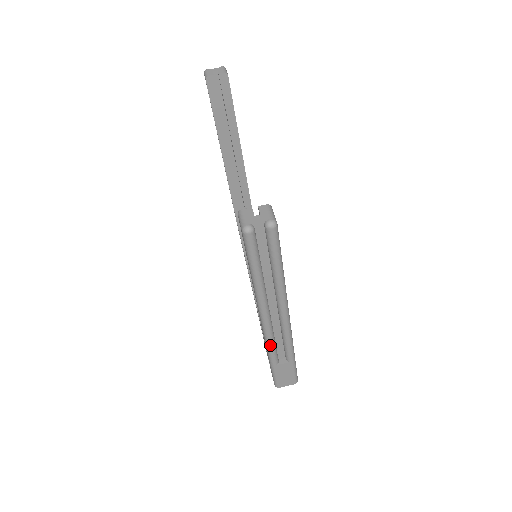
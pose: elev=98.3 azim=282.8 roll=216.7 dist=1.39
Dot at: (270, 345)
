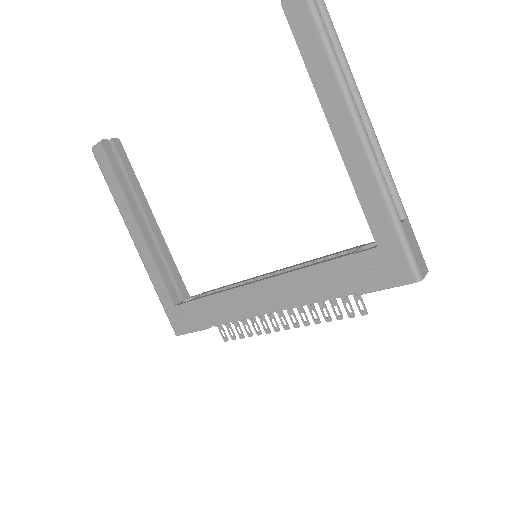
Dot at: (383, 177)
